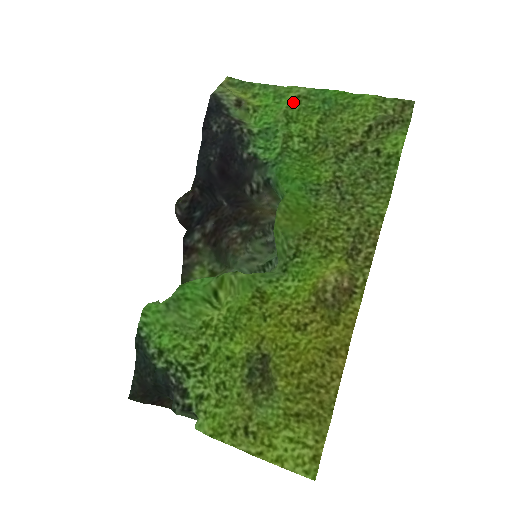
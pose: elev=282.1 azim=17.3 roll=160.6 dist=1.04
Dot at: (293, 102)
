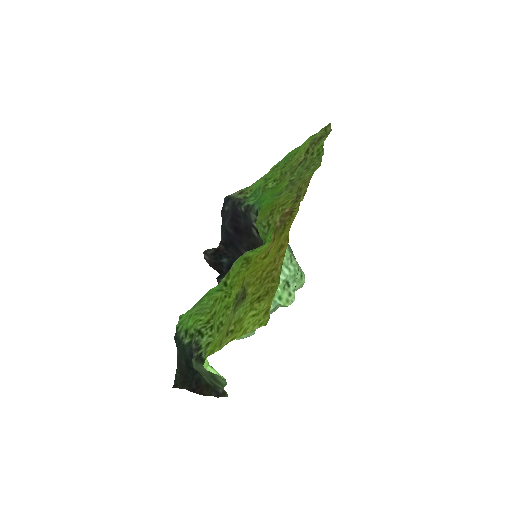
Dot at: (269, 173)
